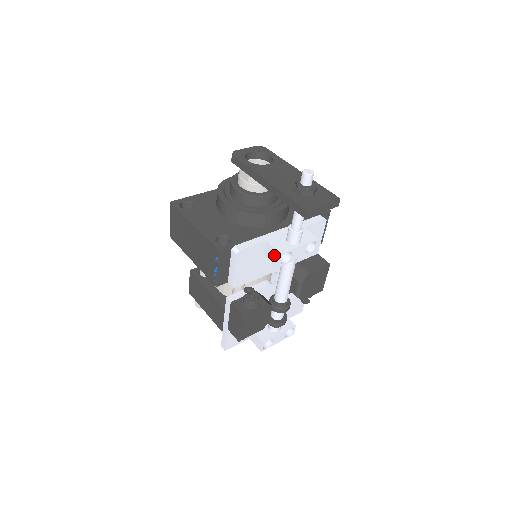
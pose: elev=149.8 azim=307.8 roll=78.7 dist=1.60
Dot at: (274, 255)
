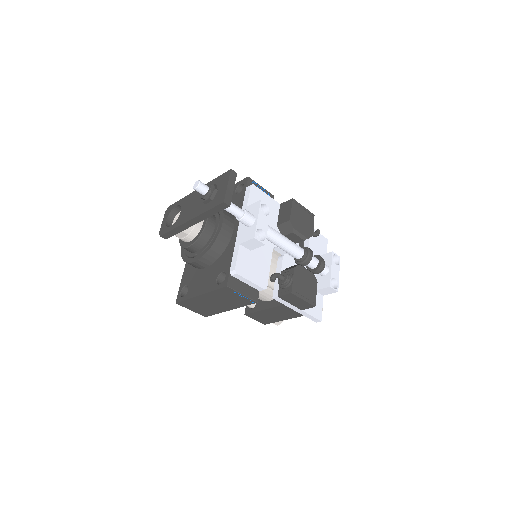
Dot at: (254, 243)
